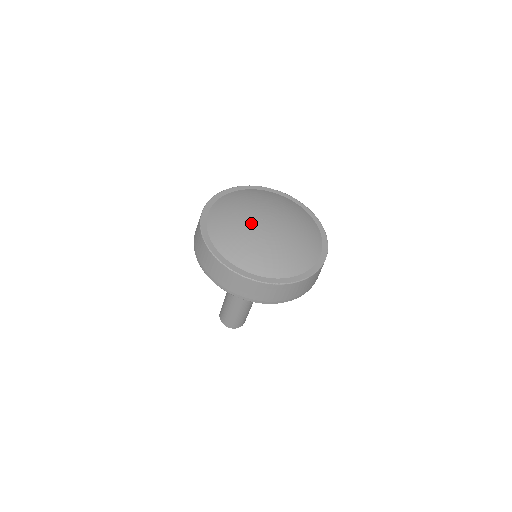
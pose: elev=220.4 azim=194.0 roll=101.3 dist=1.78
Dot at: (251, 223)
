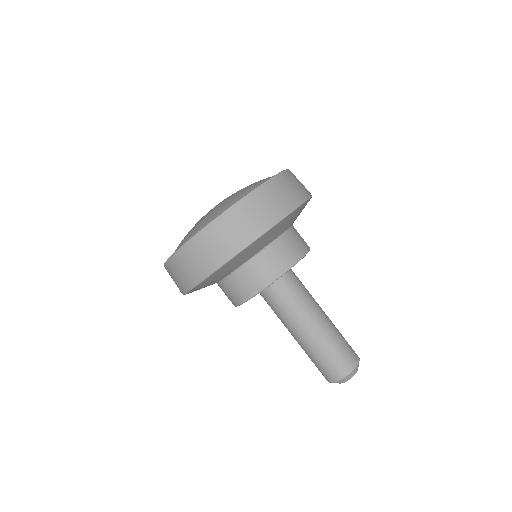
Dot at: occluded
